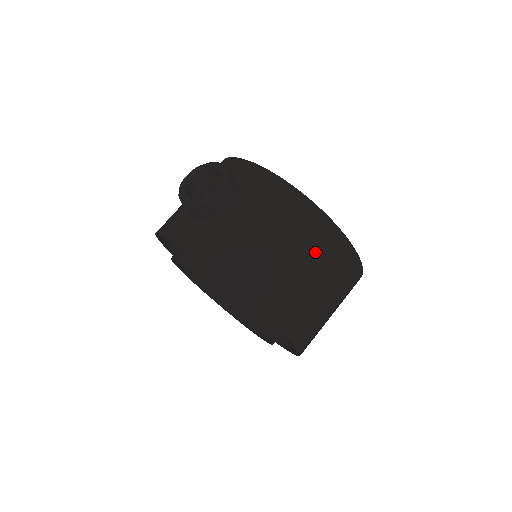
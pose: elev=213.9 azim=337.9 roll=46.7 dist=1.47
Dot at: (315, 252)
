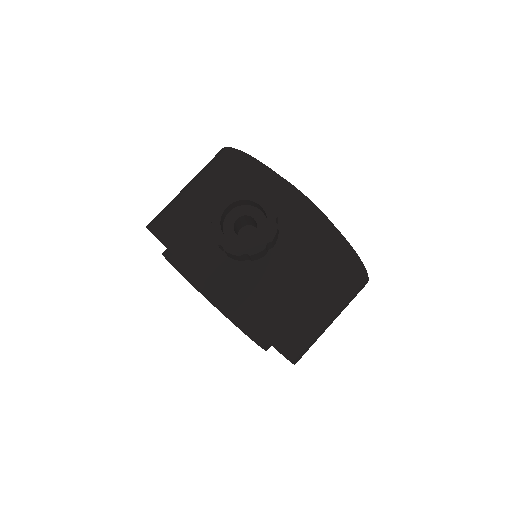
Dot at: (339, 292)
